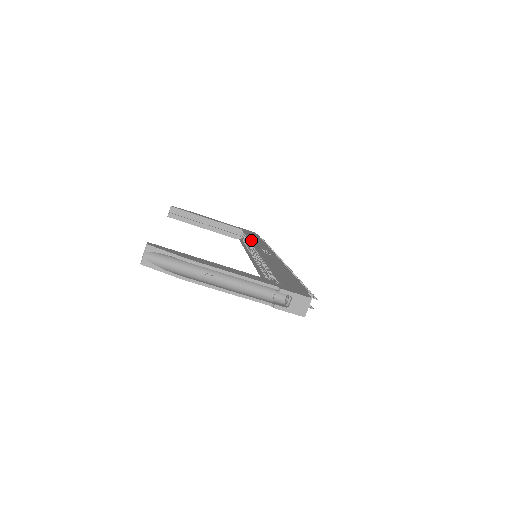
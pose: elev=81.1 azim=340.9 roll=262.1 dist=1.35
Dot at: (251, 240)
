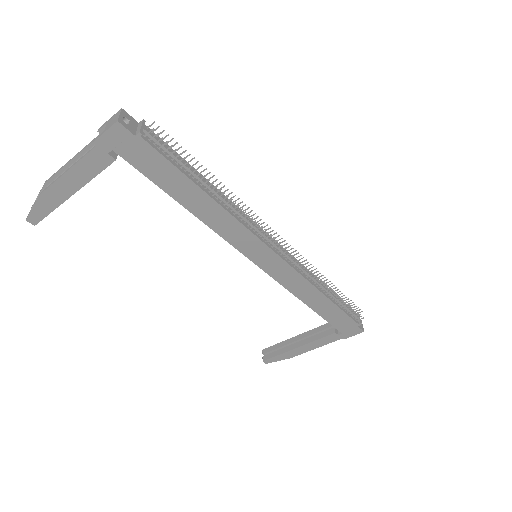
Dot at: occluded
